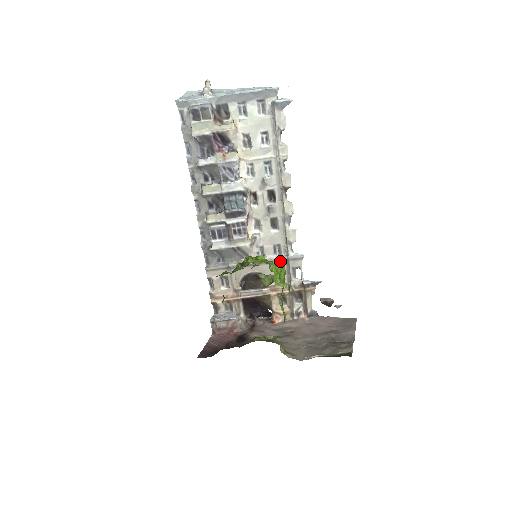
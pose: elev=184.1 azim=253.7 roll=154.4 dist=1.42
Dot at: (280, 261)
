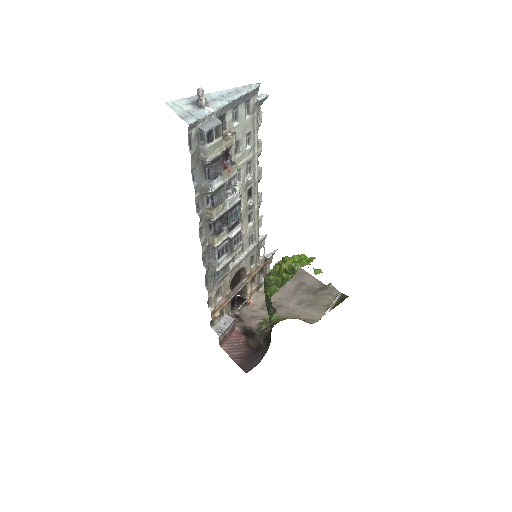
Dot at: (254, 249)
